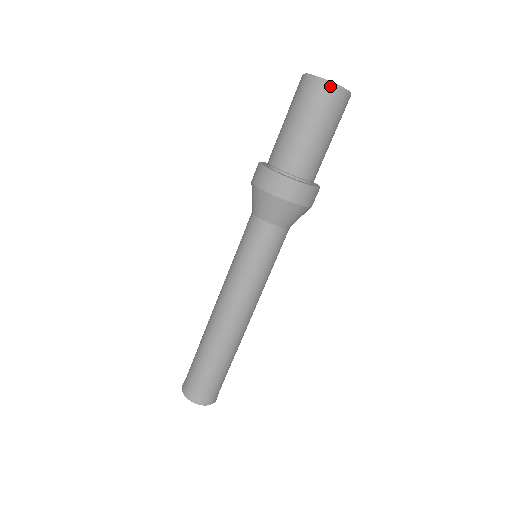
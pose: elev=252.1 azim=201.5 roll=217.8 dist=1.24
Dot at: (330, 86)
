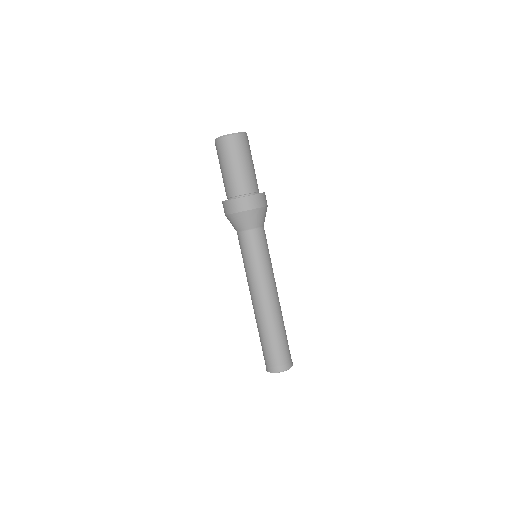
Dot at: (216, 141)
